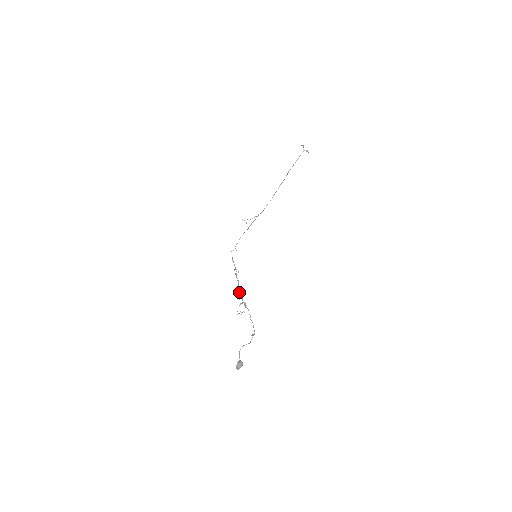
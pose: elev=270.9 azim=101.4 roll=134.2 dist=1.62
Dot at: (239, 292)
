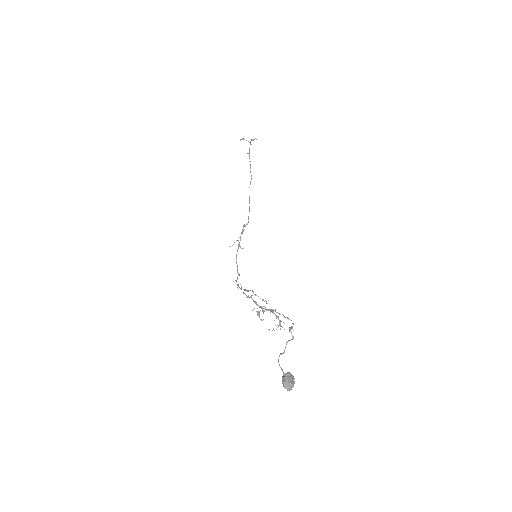
Dot at: occluded
